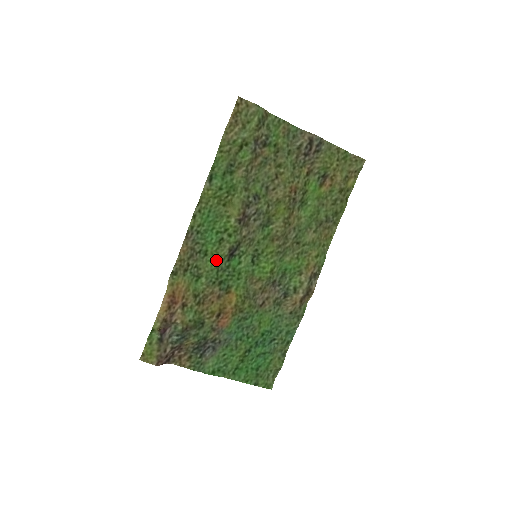
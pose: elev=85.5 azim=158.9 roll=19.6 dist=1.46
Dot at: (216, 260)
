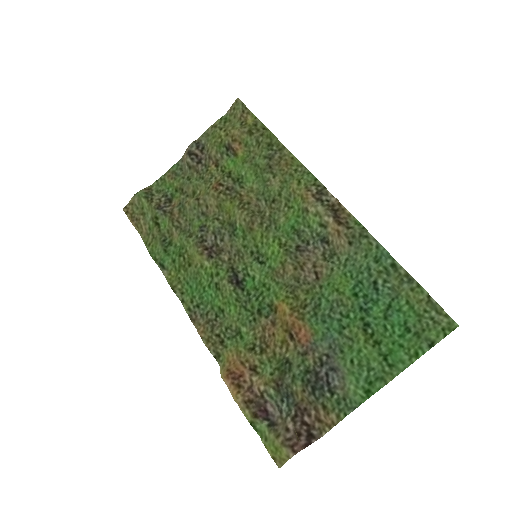
Dot at: (232, 303)
